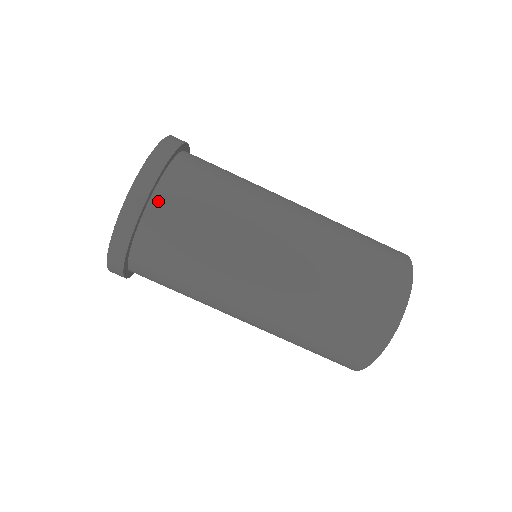
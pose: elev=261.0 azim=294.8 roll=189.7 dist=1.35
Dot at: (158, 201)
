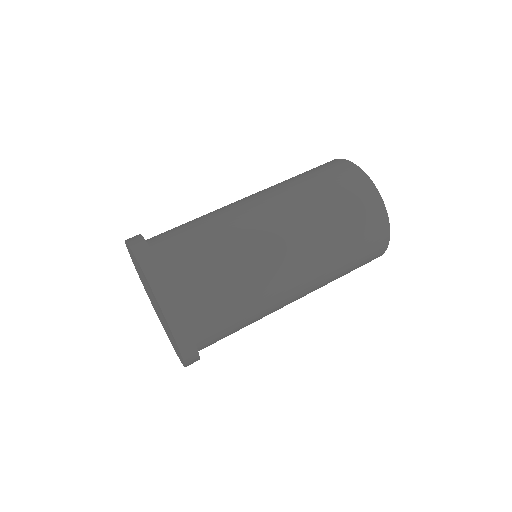
Dot at: (187, 306)
